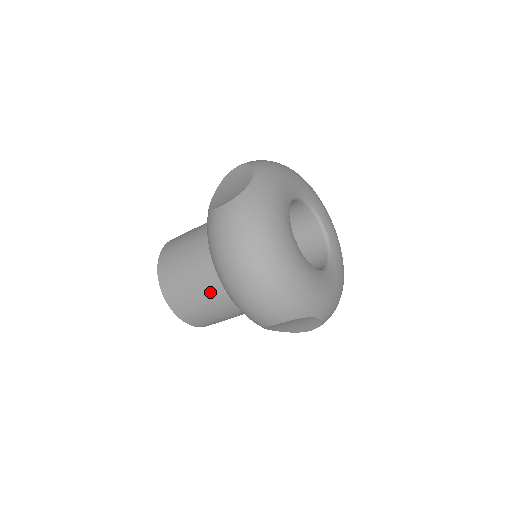
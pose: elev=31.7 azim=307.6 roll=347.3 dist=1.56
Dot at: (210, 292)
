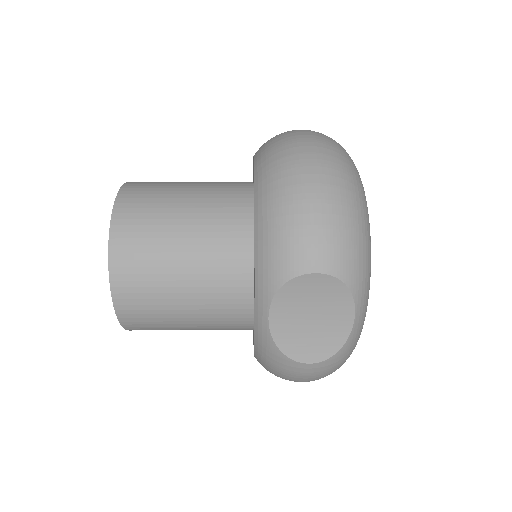
Dot at: occluded
